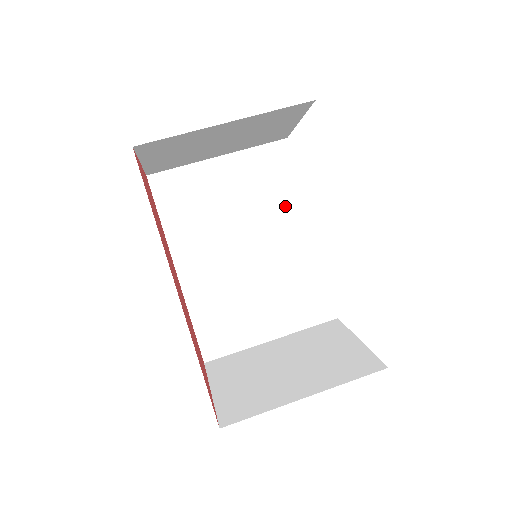
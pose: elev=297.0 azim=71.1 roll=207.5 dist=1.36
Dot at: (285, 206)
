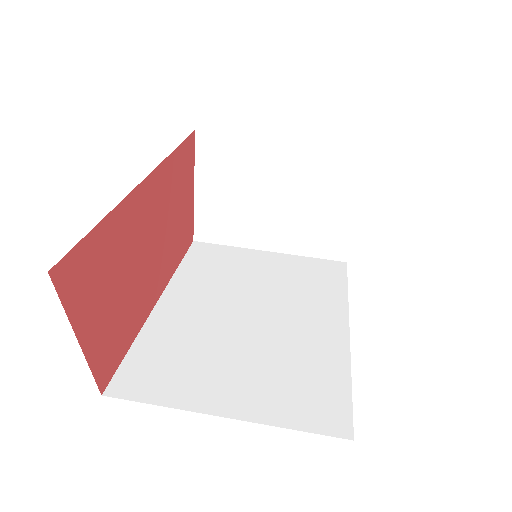
Dot at: (321, 300)
